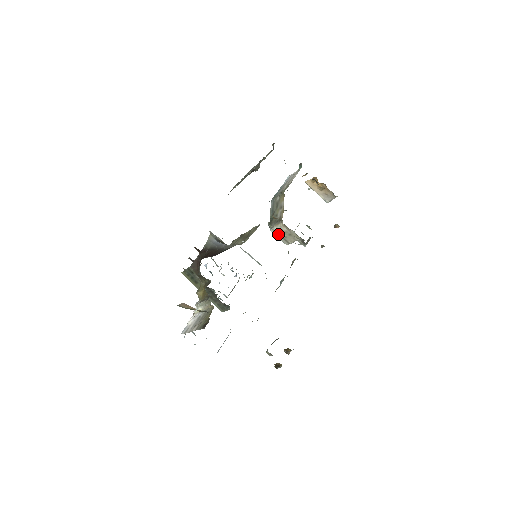
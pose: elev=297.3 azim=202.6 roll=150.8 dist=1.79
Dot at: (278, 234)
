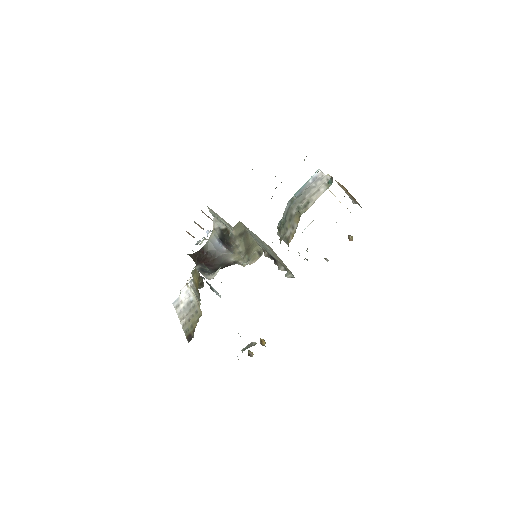
Dot at: occluded
